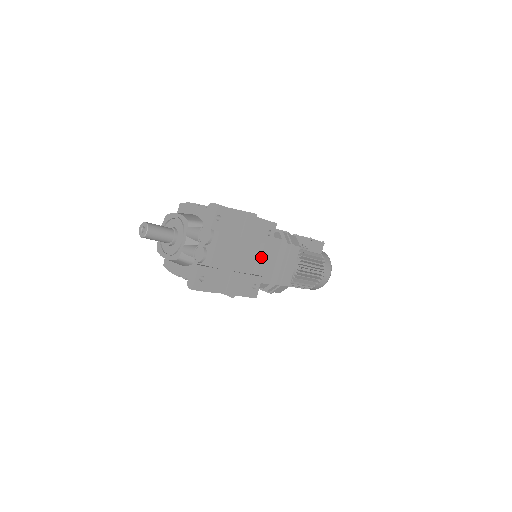
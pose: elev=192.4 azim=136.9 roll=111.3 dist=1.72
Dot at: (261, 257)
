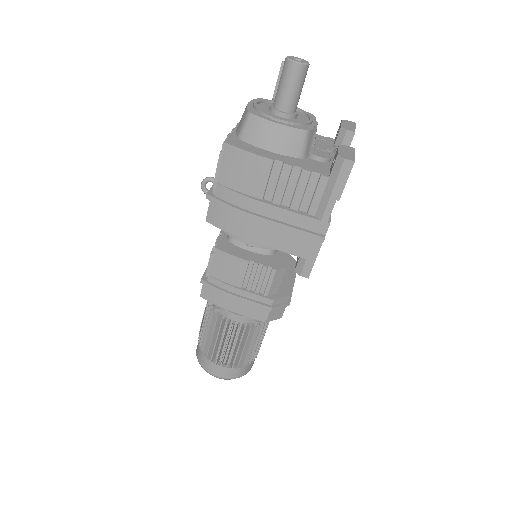
Dot at: occluded
